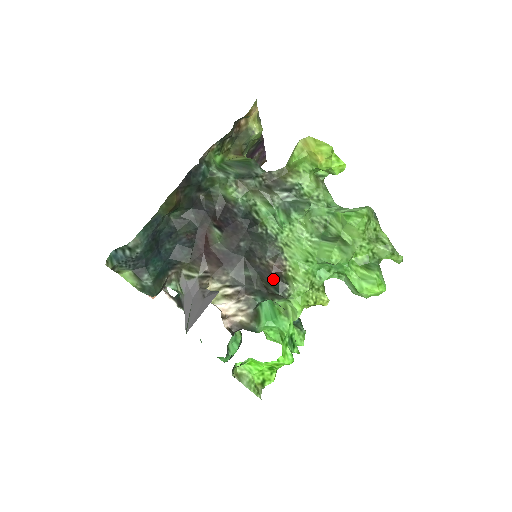
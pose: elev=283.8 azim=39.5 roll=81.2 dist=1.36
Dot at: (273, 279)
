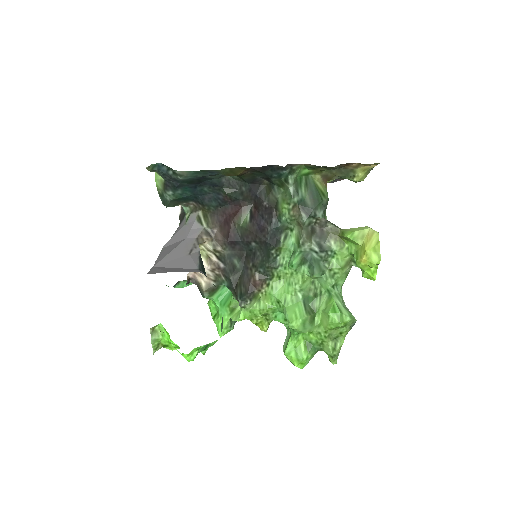
Dot at: (246, 287)
